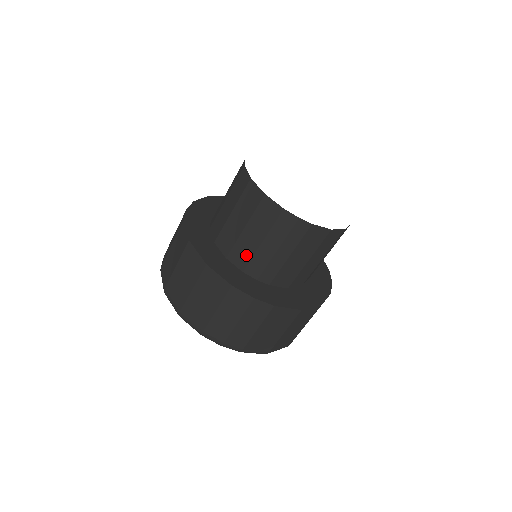
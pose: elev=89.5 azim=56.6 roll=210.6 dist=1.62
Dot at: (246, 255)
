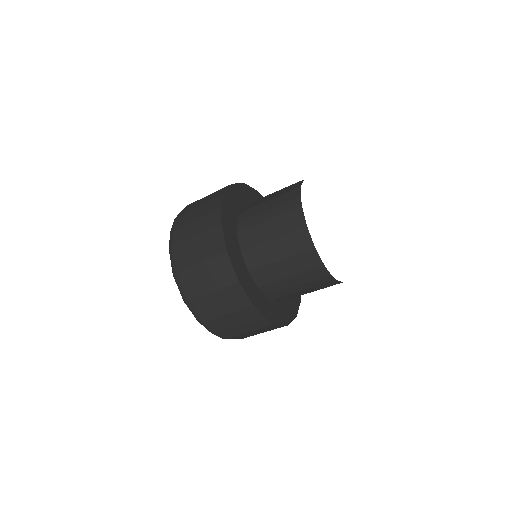
Dot at: (269, 278)
